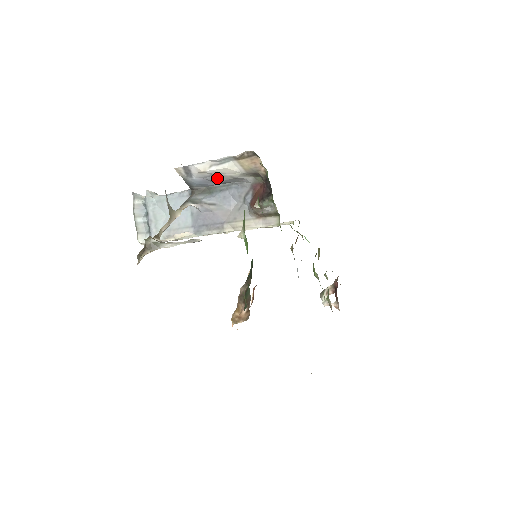
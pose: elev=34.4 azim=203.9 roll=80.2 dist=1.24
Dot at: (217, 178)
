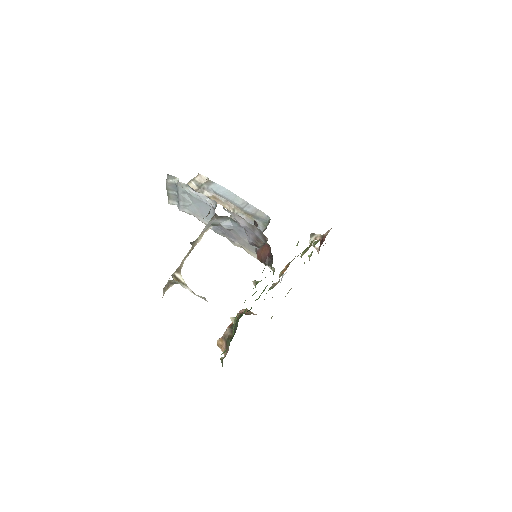
Dot at: occluded
